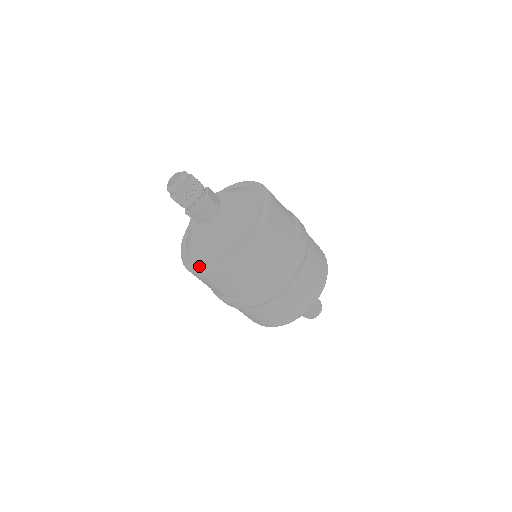
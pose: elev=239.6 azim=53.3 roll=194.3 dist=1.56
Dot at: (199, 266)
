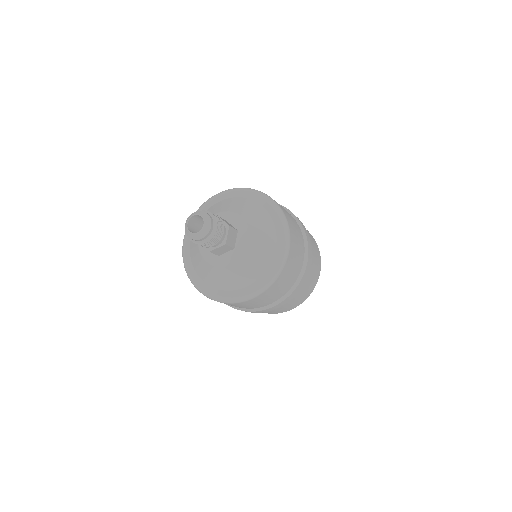
Dot at: (240, 295)
